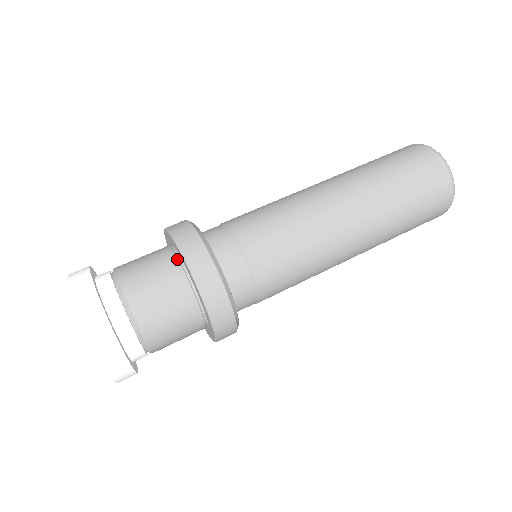
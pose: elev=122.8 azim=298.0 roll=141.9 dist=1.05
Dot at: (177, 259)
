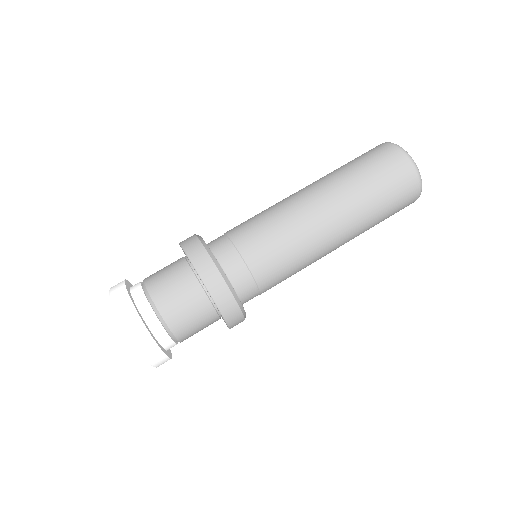
Dot at: (206, 294)
